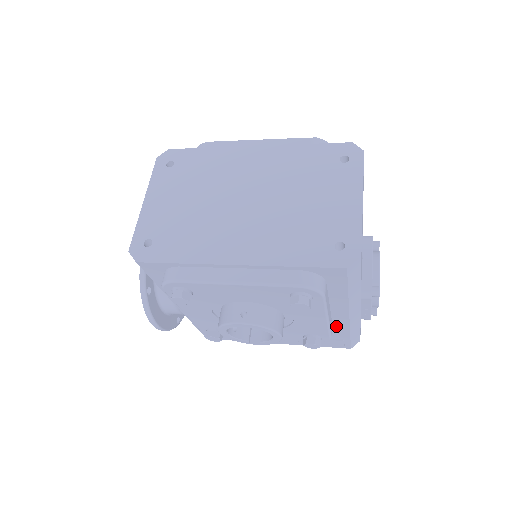
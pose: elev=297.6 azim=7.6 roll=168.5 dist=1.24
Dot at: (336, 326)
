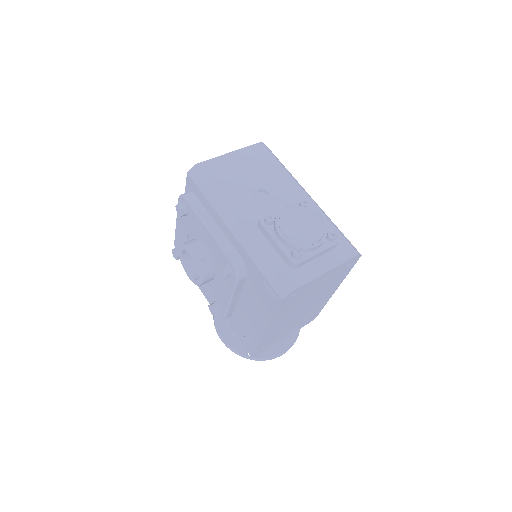
Dot at: (243, 256)
